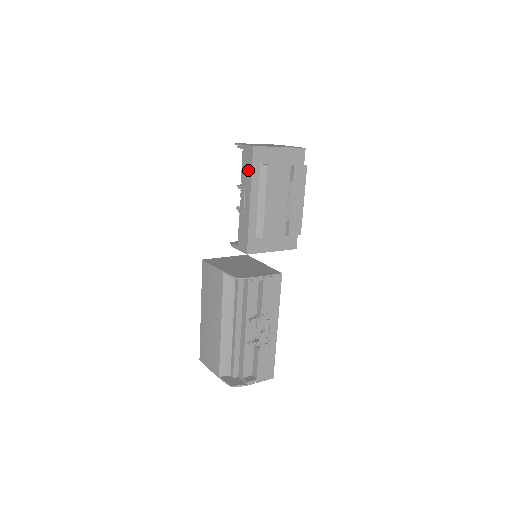
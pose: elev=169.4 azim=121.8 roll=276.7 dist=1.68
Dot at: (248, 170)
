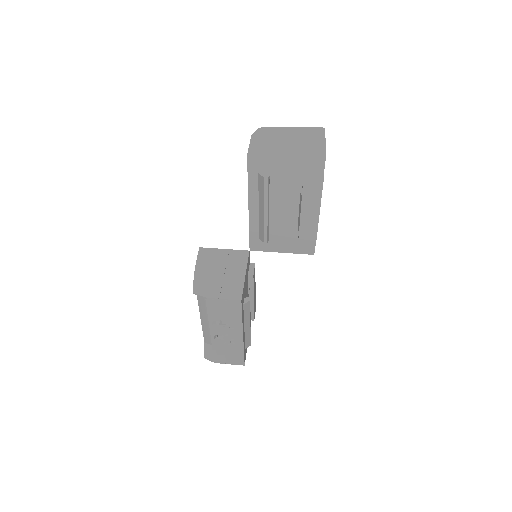
Dot at: occluded
